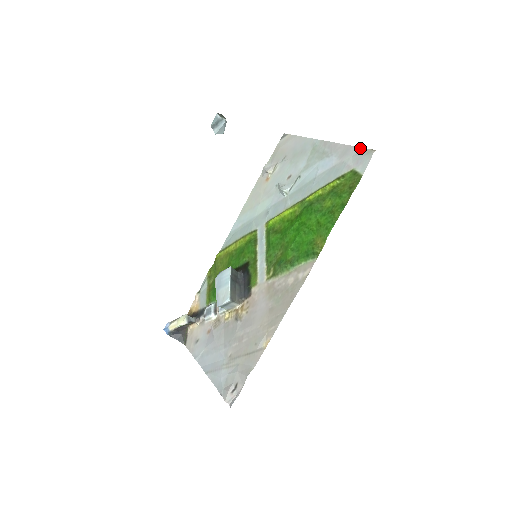
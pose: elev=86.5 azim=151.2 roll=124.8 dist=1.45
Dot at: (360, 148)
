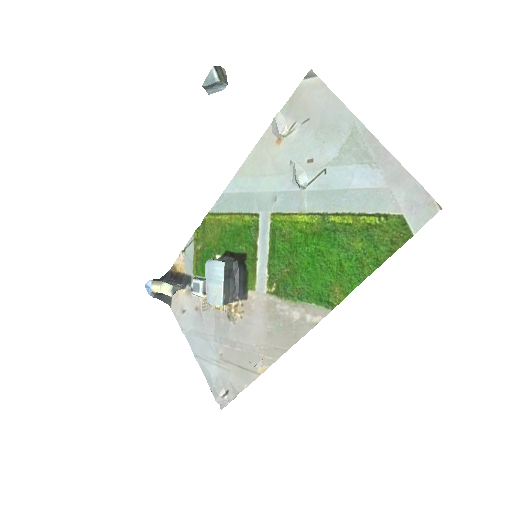
Dot at: (420, 186)
